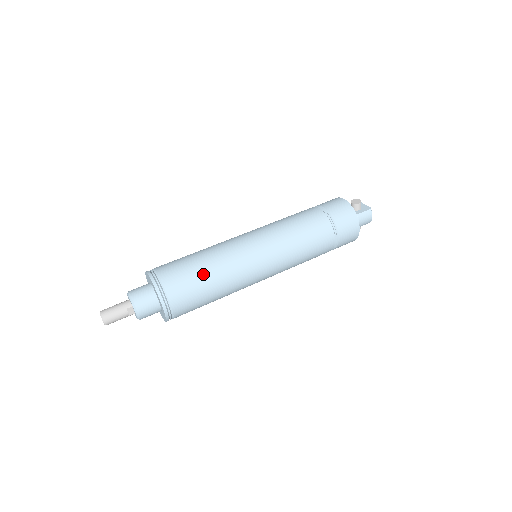
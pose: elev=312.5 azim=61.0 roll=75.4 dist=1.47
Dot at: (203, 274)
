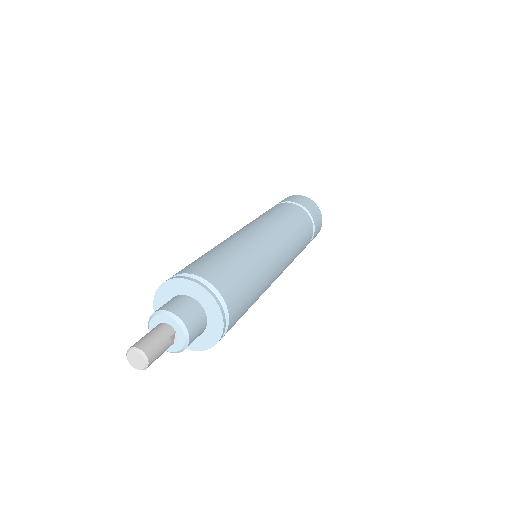
Dot at: (249, 275)
